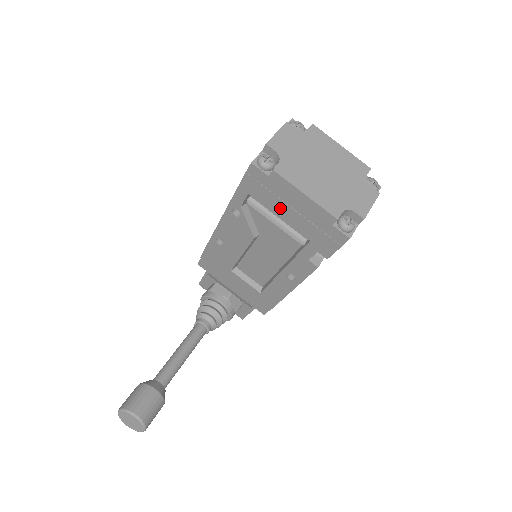
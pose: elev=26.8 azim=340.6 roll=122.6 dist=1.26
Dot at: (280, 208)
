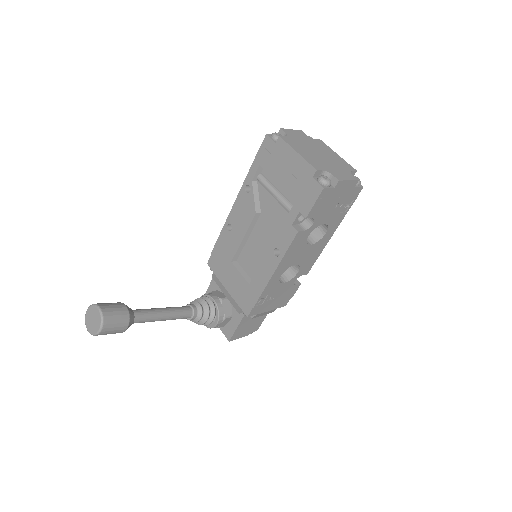
Dot at: (279, 172)
